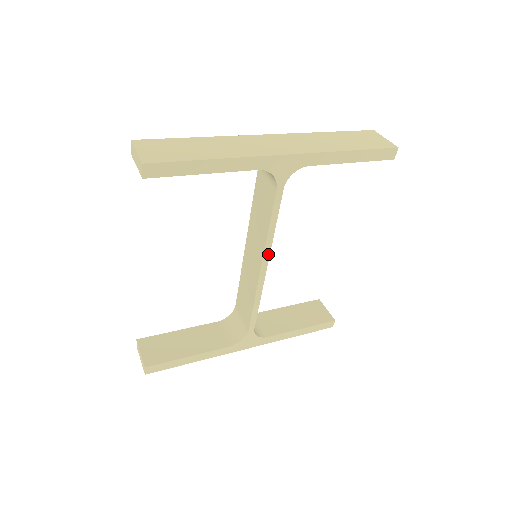
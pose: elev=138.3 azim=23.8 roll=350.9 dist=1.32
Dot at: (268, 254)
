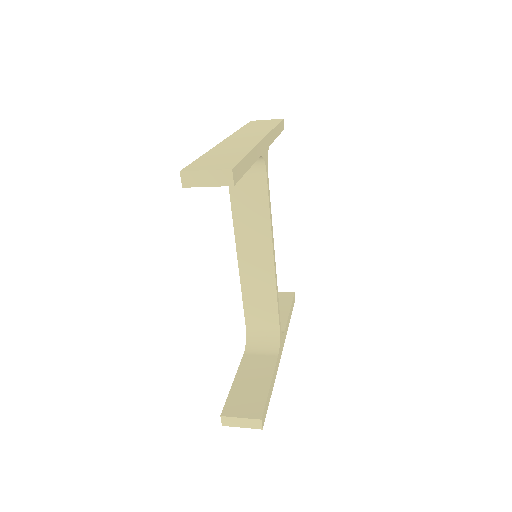
Dot at: (273, 240)
